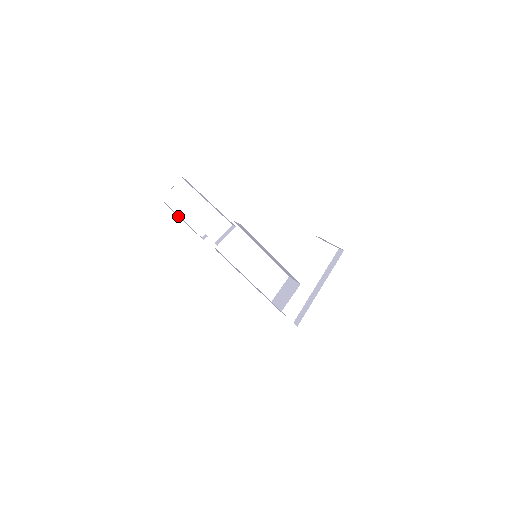
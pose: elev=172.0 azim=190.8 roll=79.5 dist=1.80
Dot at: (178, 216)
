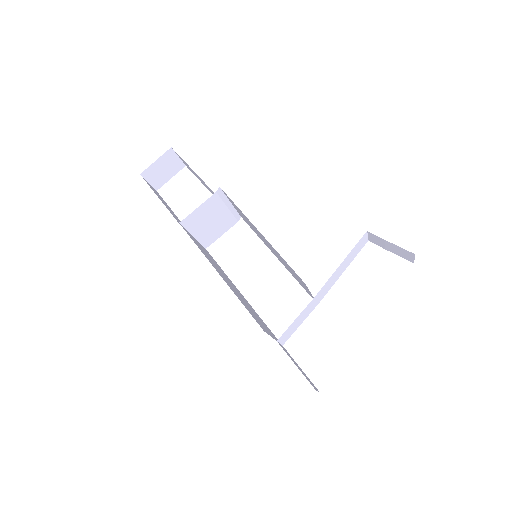
Dot at: (155, 193)
